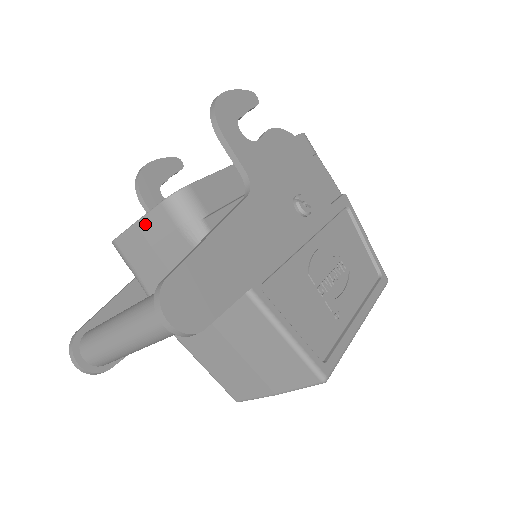
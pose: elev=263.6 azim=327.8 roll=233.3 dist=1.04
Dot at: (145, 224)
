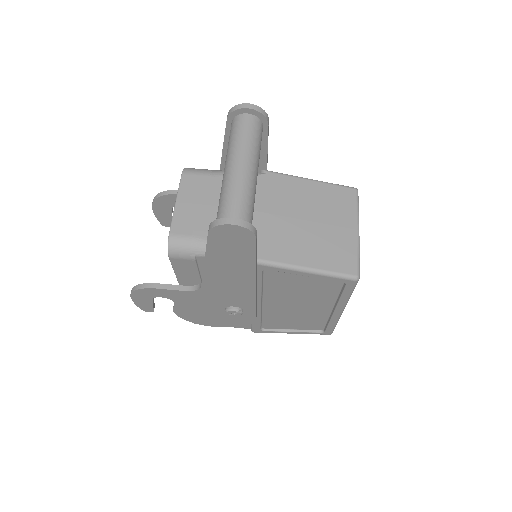
Dot at: (182, 196)
